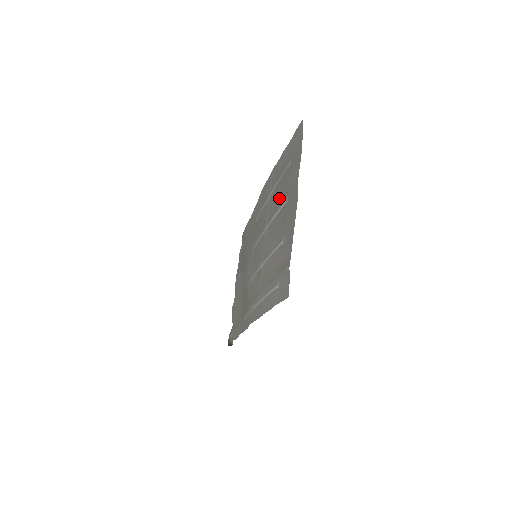
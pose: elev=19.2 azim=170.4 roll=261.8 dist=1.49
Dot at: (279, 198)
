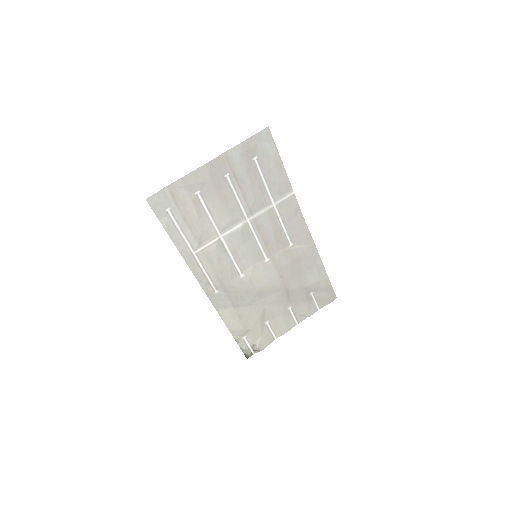
Dot at: (248, 188)
